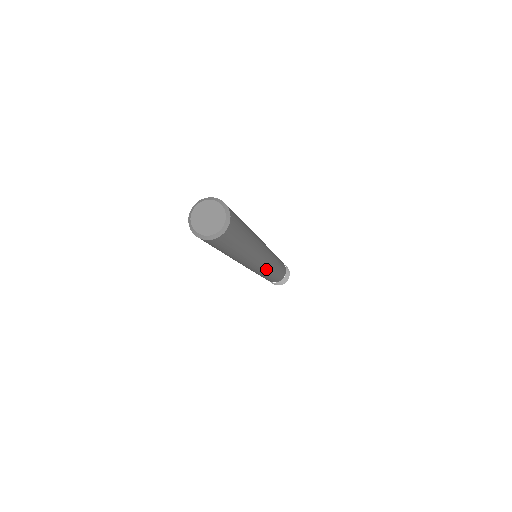
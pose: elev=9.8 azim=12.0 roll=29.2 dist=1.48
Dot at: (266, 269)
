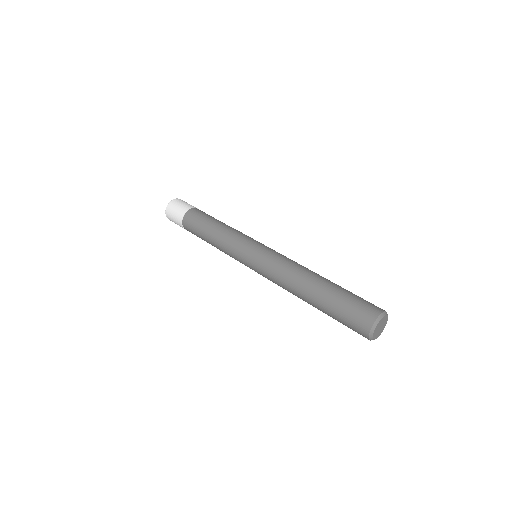
Dot at: occluded
